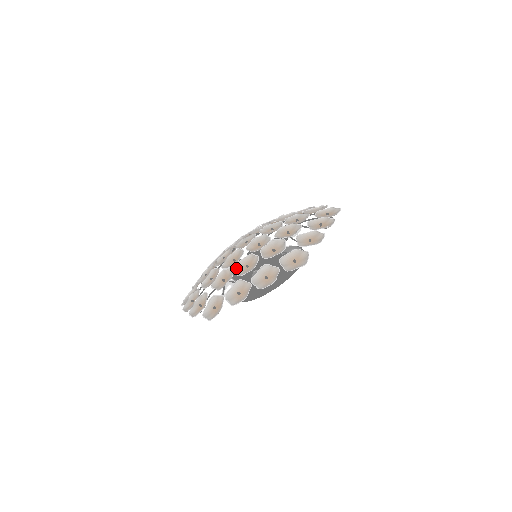
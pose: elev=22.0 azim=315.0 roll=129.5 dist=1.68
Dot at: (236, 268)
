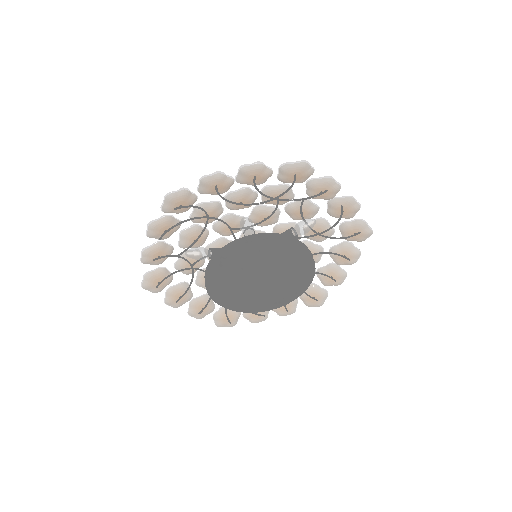
Dot at: occluded
